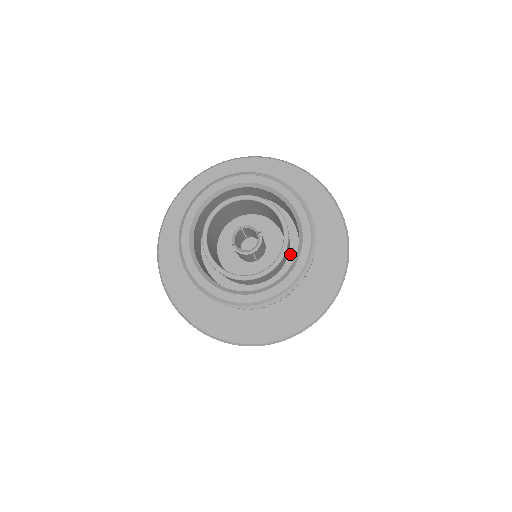
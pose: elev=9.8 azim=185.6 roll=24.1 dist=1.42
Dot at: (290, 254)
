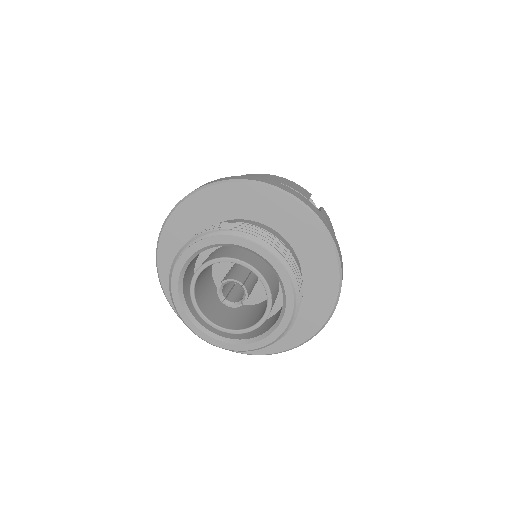
Dot at: occluded
